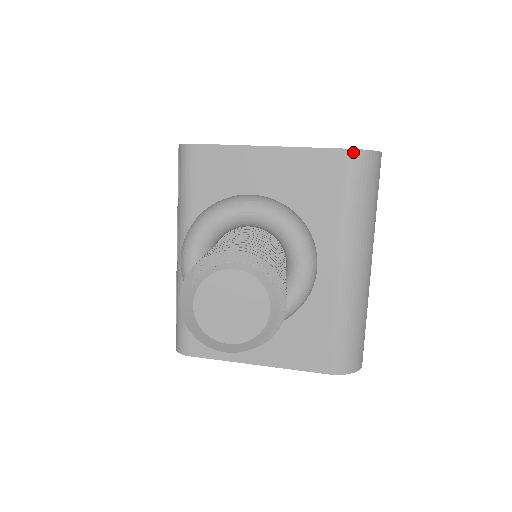
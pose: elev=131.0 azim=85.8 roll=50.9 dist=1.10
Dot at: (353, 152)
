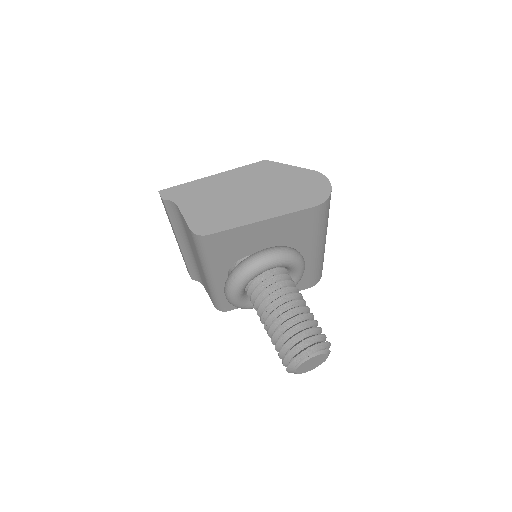
Dot at: (320, 206)
